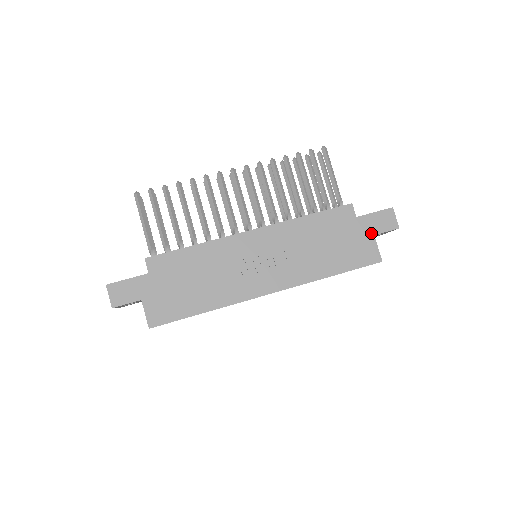
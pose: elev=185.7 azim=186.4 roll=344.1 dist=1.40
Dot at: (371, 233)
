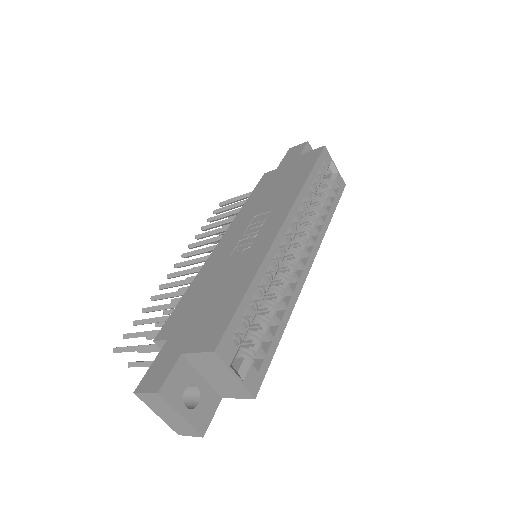
Dot at: (296, 157)
